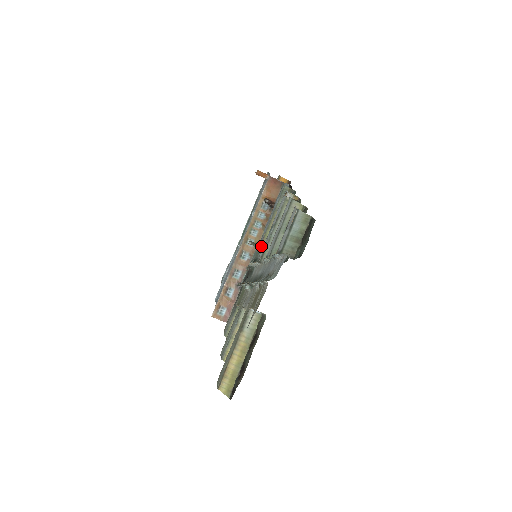
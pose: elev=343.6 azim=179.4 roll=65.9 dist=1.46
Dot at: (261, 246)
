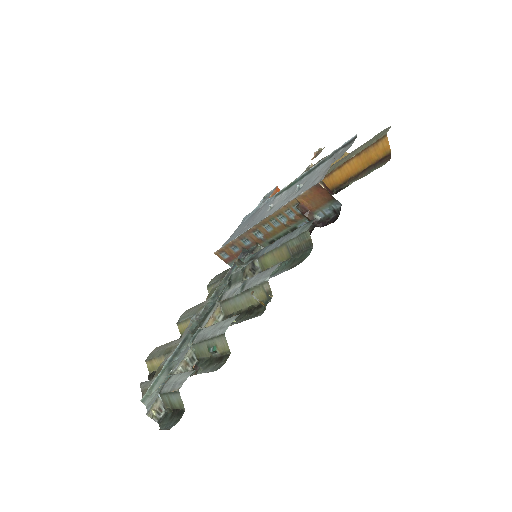
Dot at: (239, 279)
